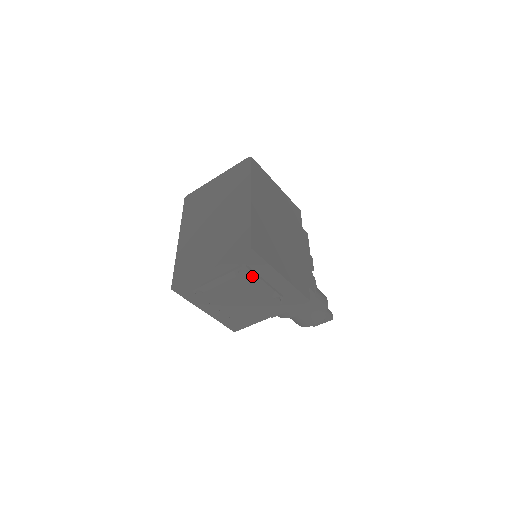
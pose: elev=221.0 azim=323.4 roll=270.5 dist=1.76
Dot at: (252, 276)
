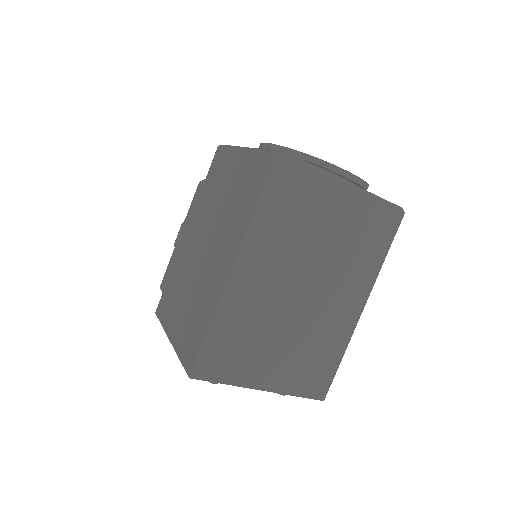
Dot at: occluded
